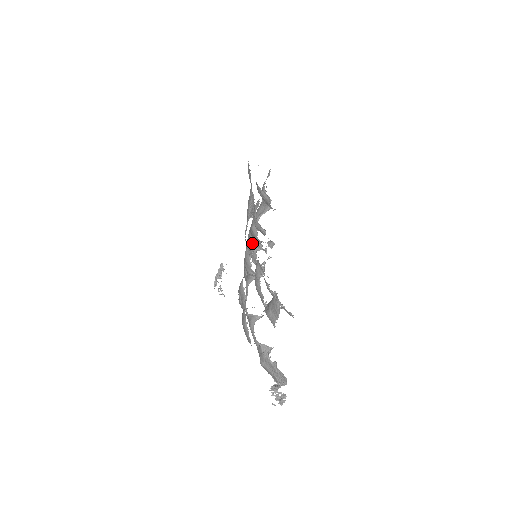
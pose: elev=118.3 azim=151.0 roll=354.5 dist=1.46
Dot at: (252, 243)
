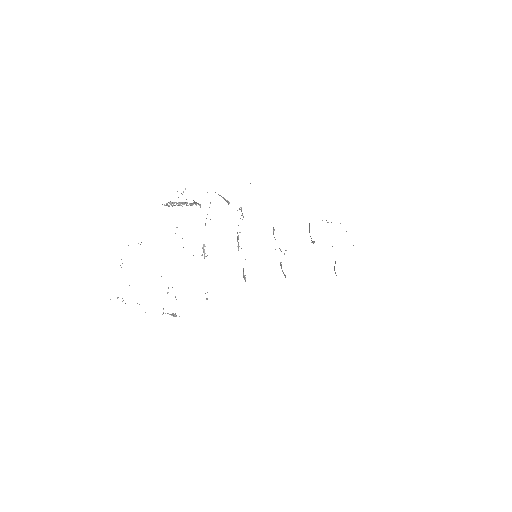
Dot at: occluded
